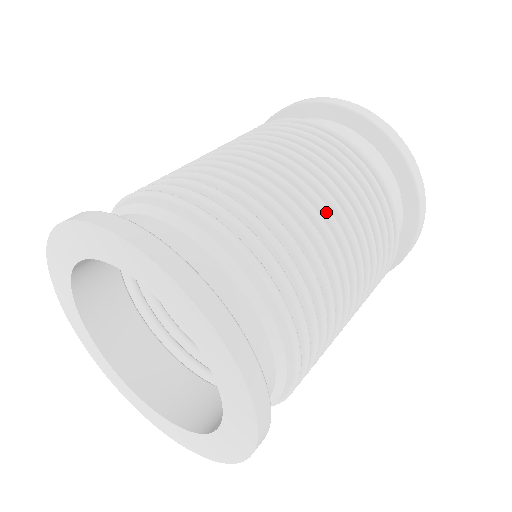
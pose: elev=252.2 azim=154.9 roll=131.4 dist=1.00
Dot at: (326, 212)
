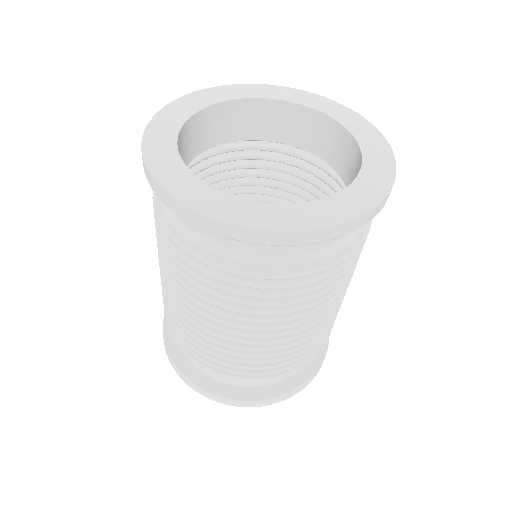
Dot at: (225, 332)
